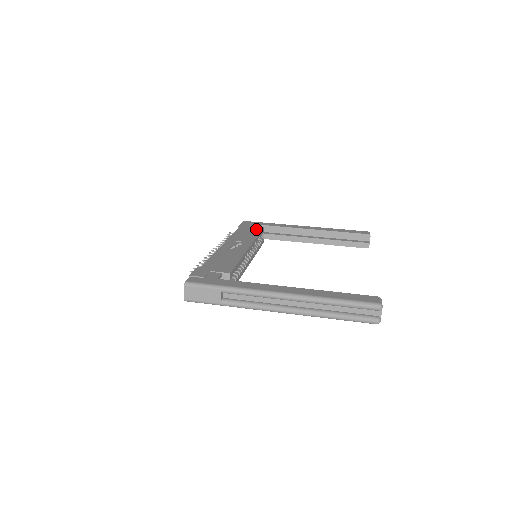
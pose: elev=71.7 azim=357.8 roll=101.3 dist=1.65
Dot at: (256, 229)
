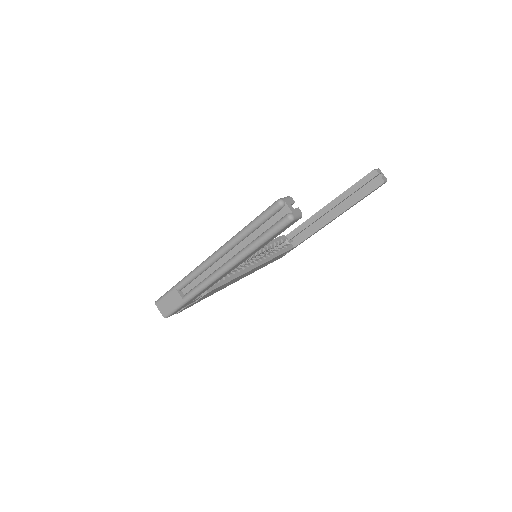
Dot at: occluded
